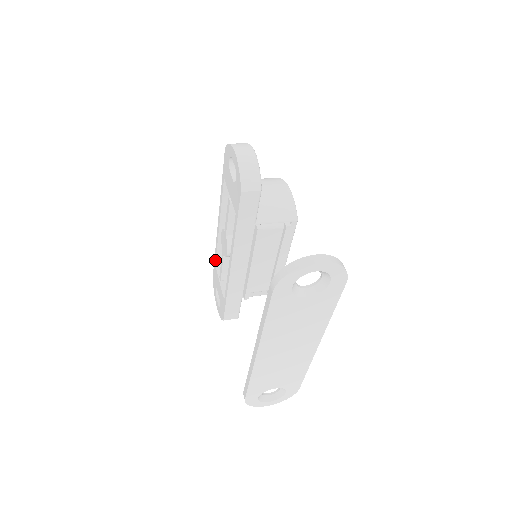
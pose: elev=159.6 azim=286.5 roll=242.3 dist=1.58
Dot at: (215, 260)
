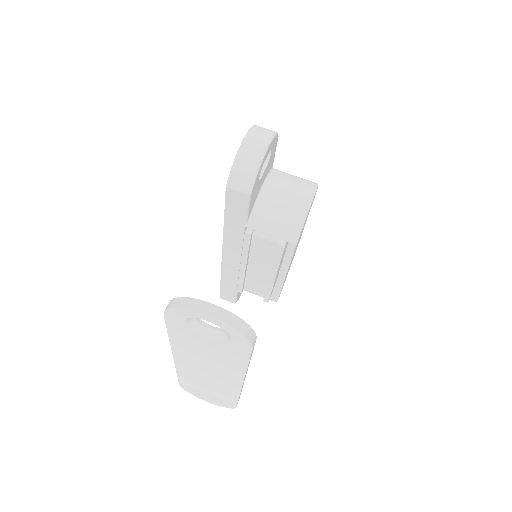
Dot at: occluded
